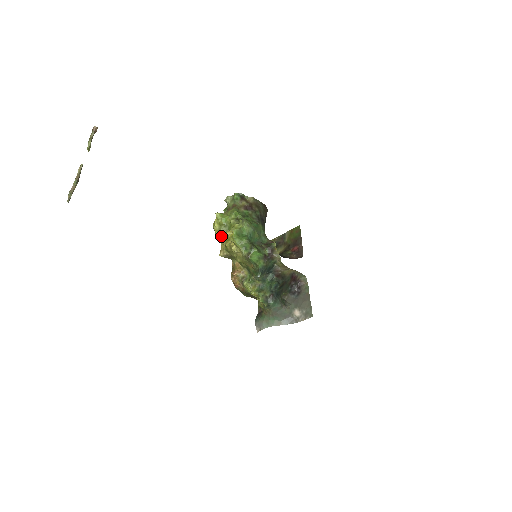
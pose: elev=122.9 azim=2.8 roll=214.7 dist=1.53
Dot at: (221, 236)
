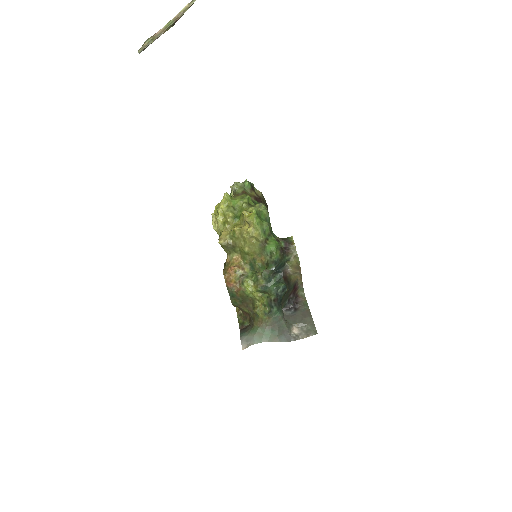
Dot at: (228, 219)
